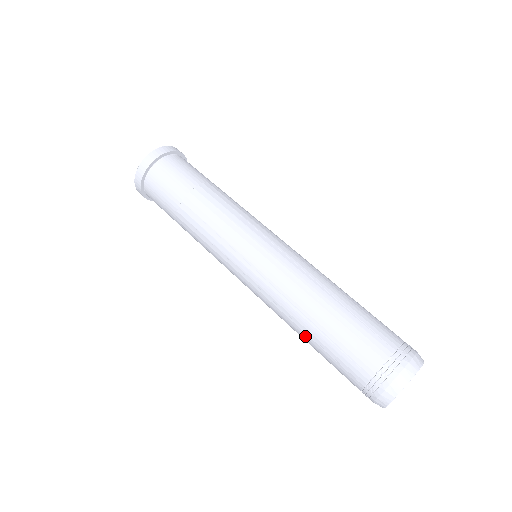
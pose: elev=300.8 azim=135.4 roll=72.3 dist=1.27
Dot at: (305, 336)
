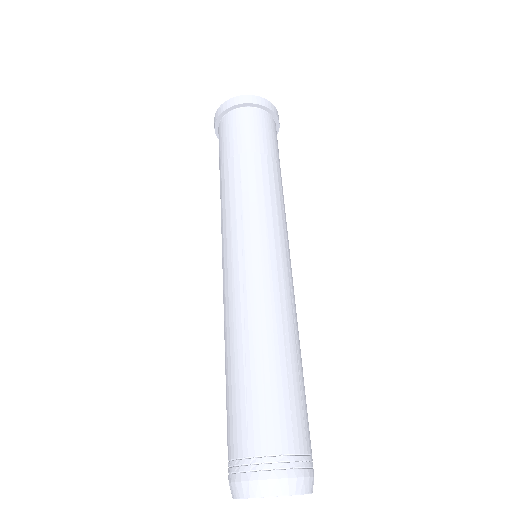
Dot at: (238, 357)
